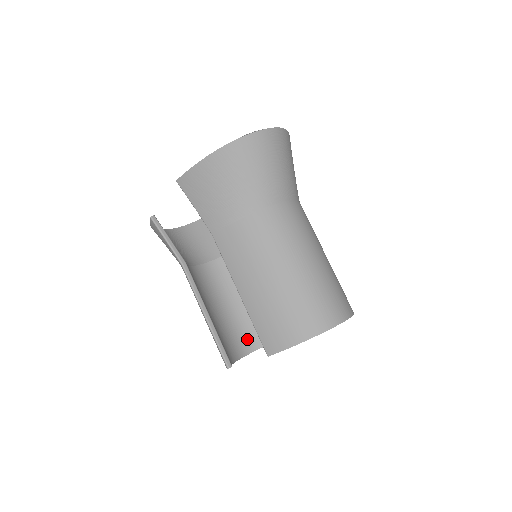
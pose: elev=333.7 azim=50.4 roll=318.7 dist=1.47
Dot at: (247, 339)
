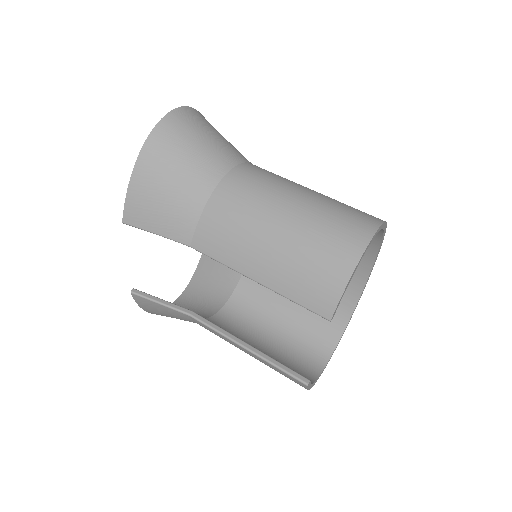
Dot at: (311, 355)
